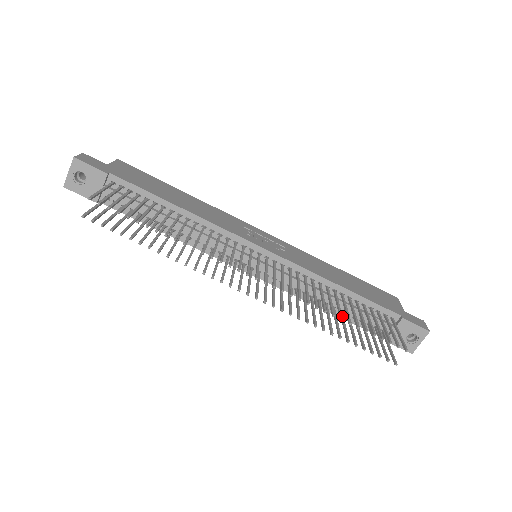
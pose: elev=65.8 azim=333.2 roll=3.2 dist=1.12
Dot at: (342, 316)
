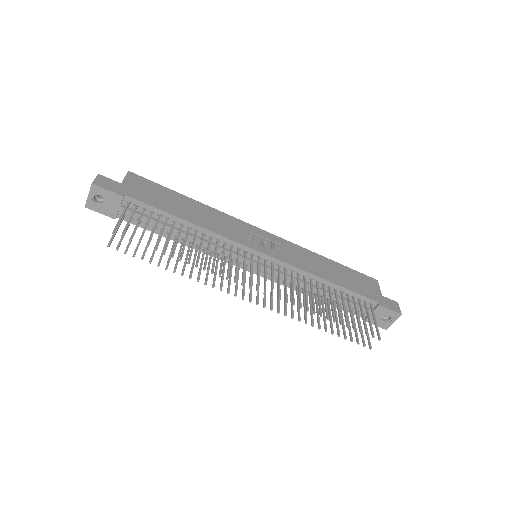
Dot at: (328, 315)
